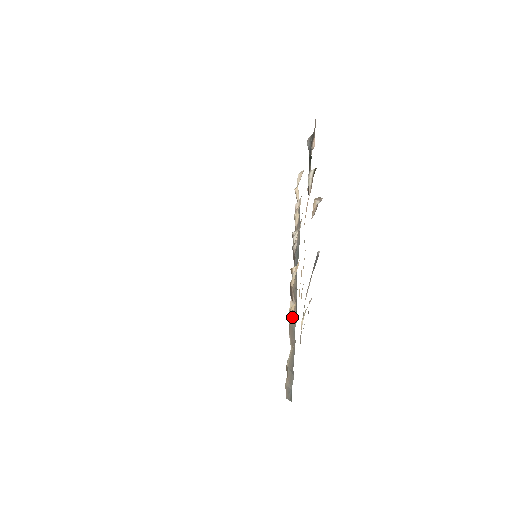
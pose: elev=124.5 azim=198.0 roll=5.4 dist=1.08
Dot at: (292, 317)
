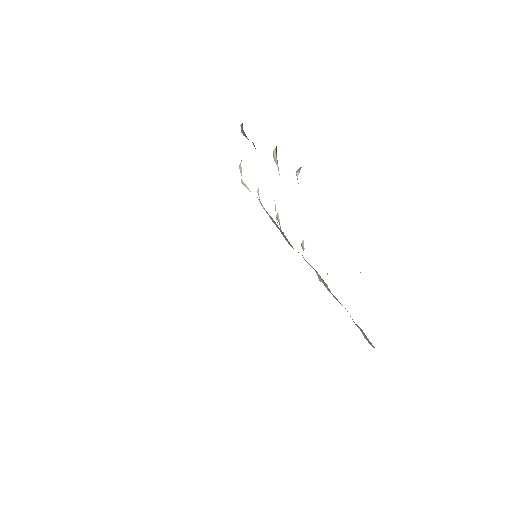
Dot at: (324, 284)
